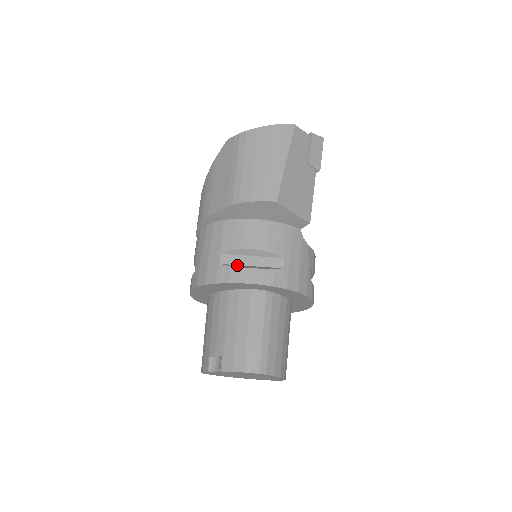
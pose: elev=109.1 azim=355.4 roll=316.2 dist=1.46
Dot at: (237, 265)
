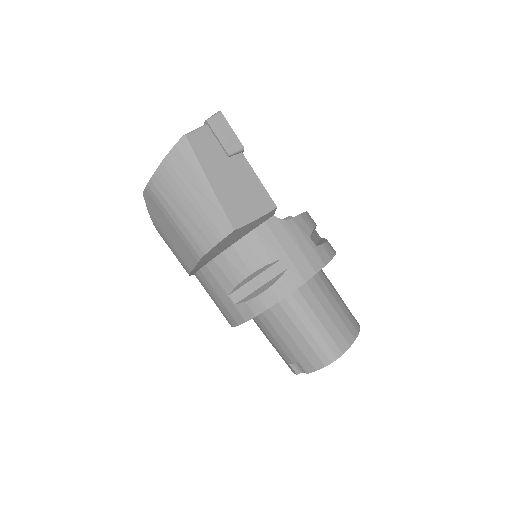
Dot at: (249, 295)
